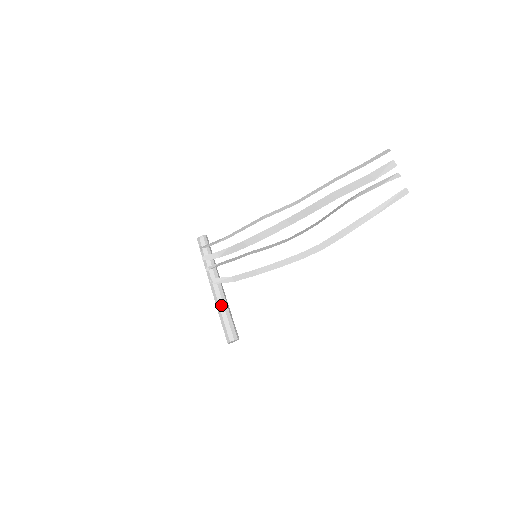
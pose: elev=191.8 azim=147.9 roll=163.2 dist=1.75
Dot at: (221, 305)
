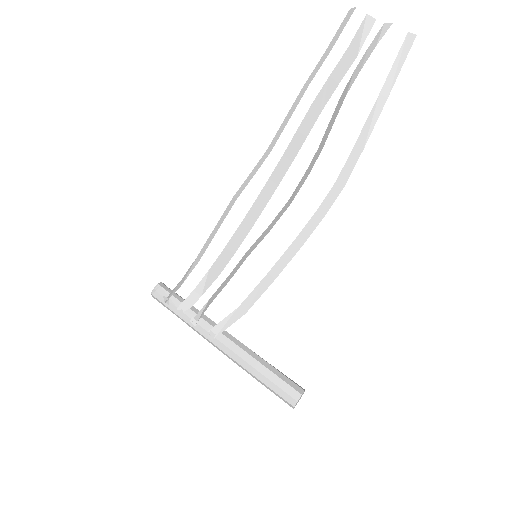
Dot at: (248, 358)
